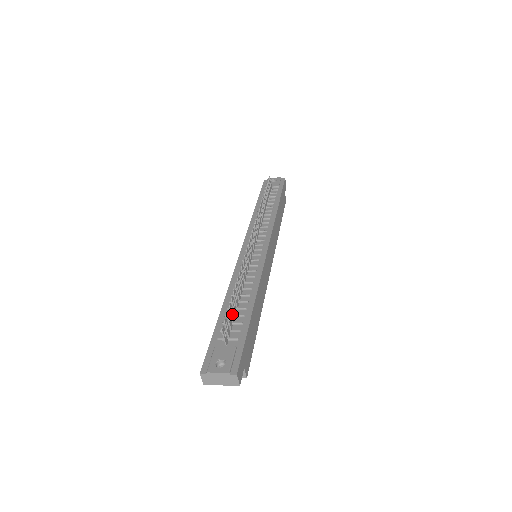
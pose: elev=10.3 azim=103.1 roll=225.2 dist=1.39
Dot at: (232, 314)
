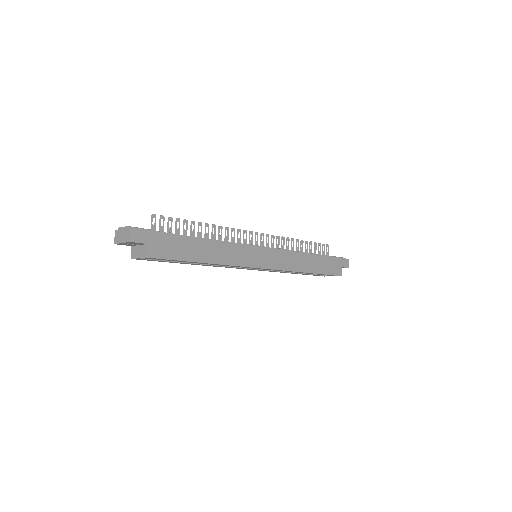
Dot at: (177, 229)
